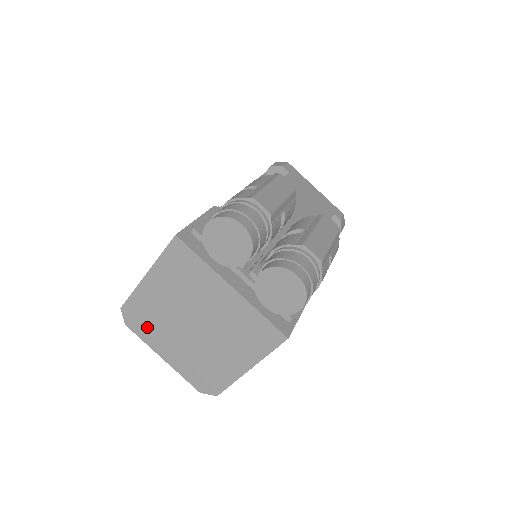
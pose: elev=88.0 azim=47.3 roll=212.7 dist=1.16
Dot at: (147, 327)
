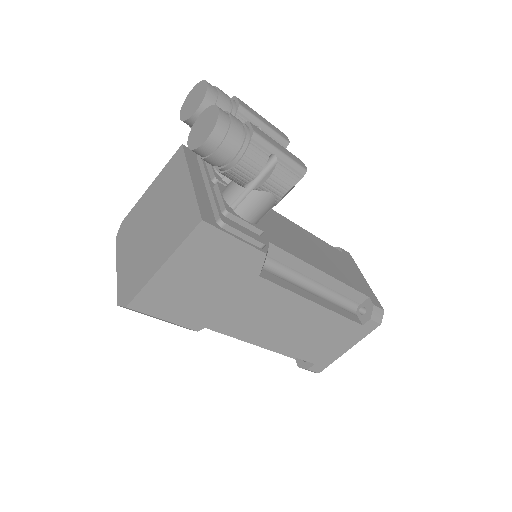
Dot at: (126, 236)
